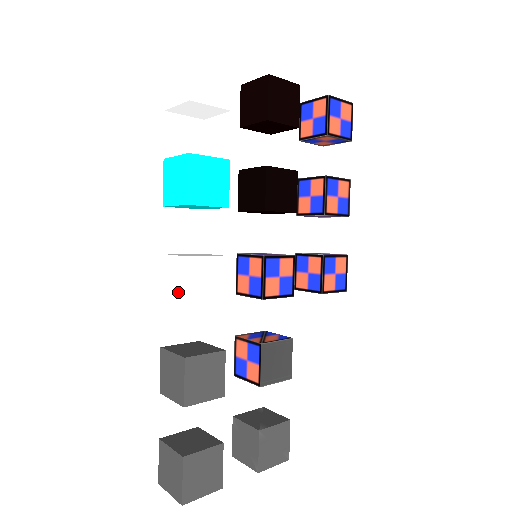
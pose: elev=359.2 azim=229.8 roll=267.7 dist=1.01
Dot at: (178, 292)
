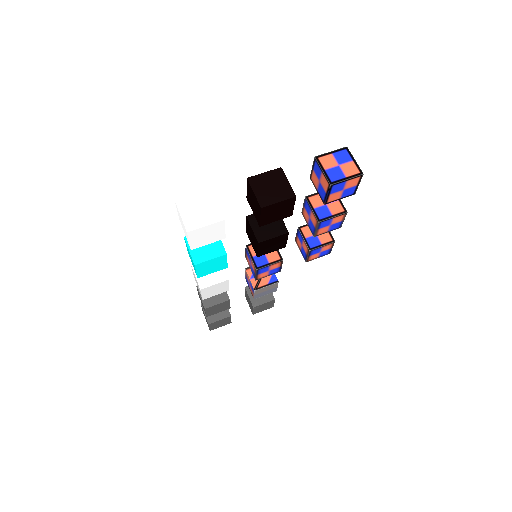
Dot at: (199, 290)
